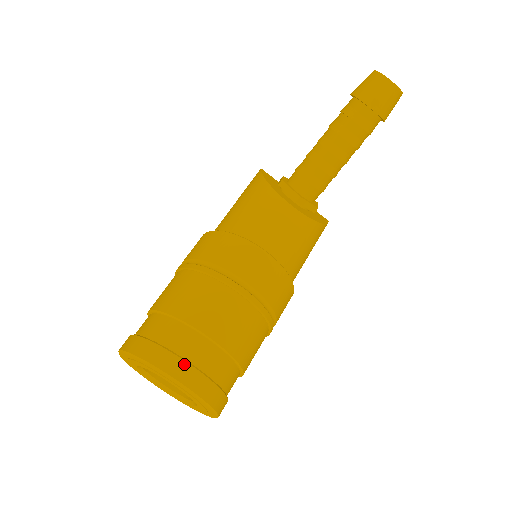
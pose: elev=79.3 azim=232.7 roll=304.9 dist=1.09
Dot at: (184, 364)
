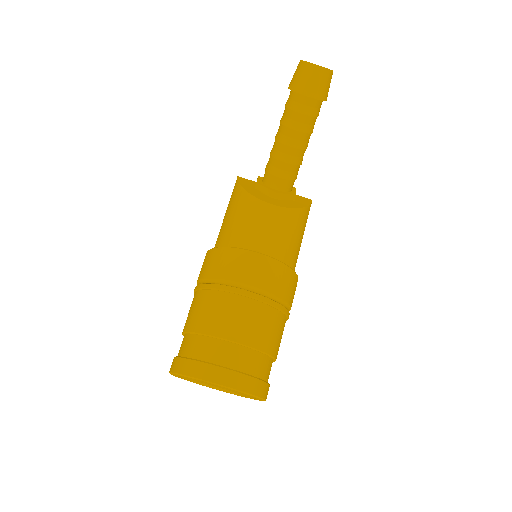
Dot at: (220, 370)
